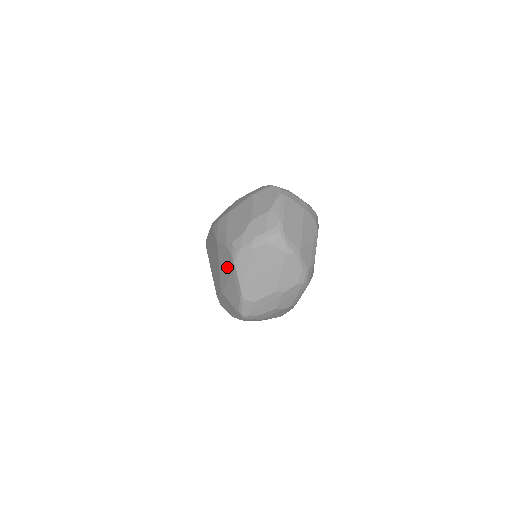
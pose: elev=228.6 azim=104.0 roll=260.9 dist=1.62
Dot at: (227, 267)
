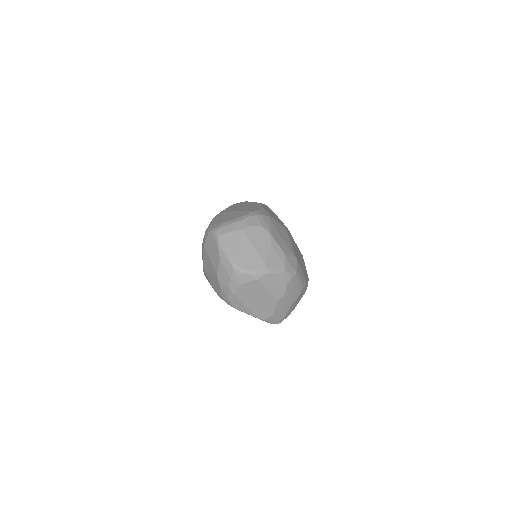
Dot at: occluded
